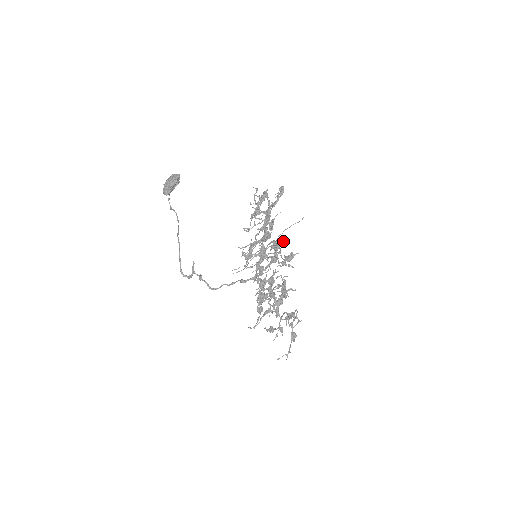
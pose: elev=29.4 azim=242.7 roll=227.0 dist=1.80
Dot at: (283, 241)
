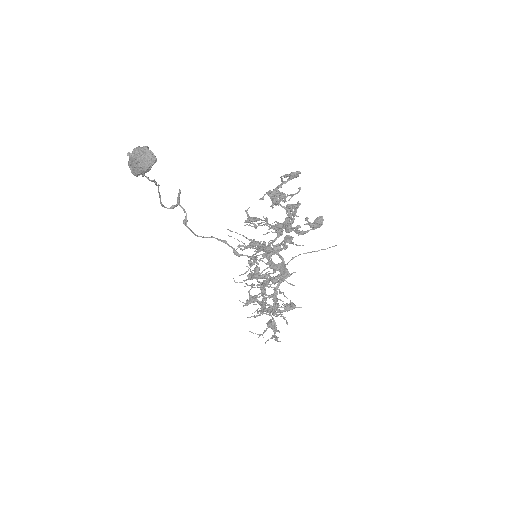
Dot at: occluded
